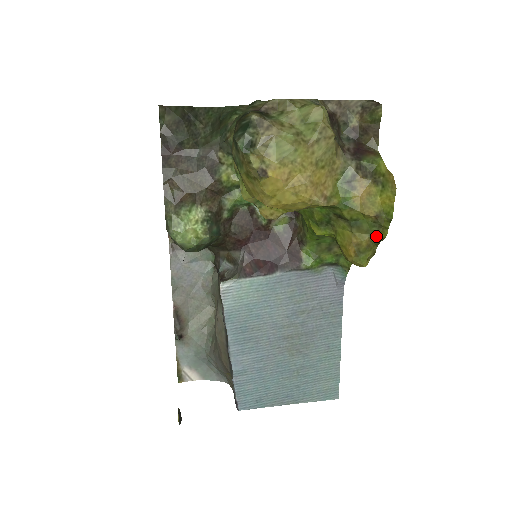
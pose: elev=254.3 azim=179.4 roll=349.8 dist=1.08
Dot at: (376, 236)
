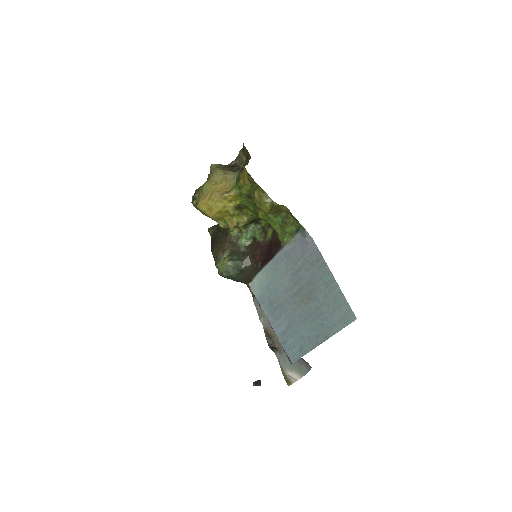
Dot at: (257, 188)
